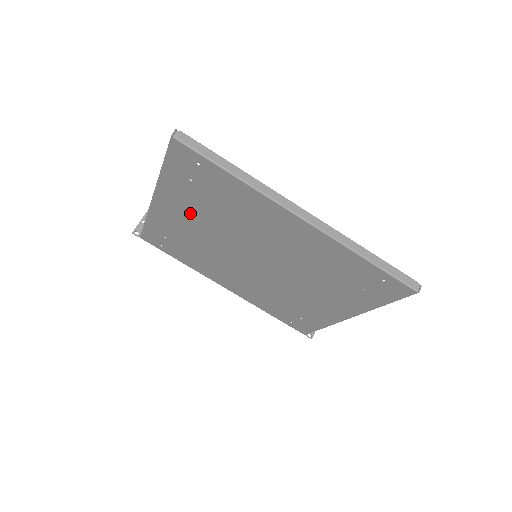
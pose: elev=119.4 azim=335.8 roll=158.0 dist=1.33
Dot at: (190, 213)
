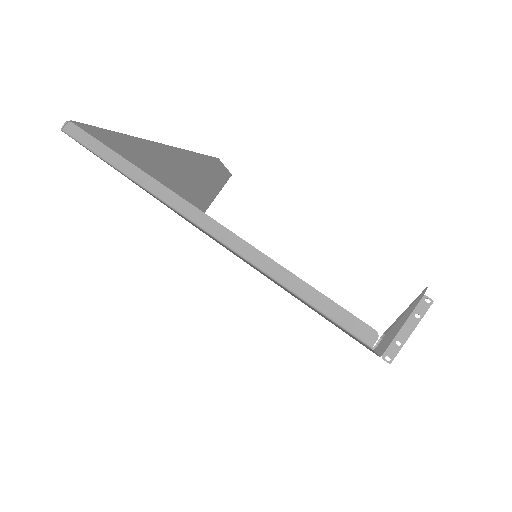
Dot at: occluded
